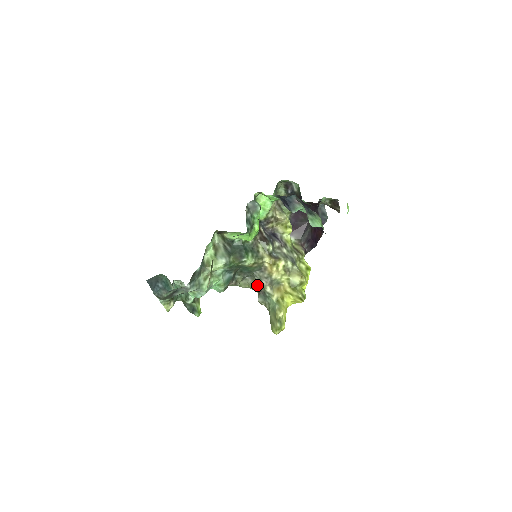
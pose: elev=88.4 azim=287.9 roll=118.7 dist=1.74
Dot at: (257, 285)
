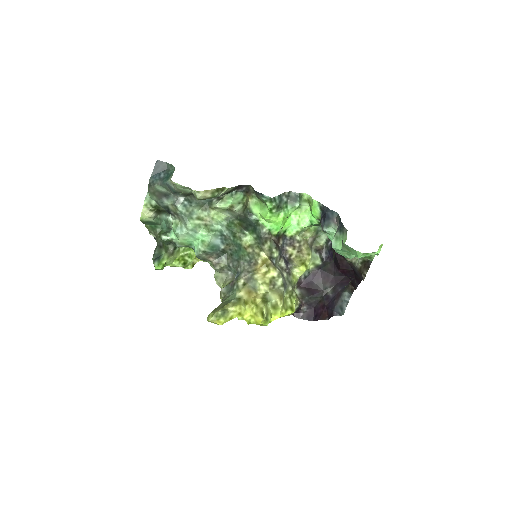
Dot at: occluded
